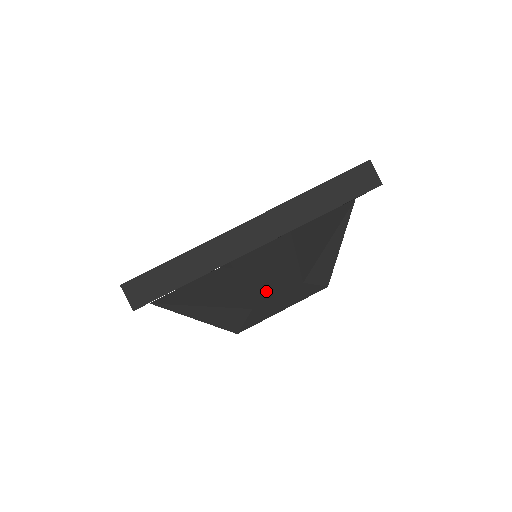
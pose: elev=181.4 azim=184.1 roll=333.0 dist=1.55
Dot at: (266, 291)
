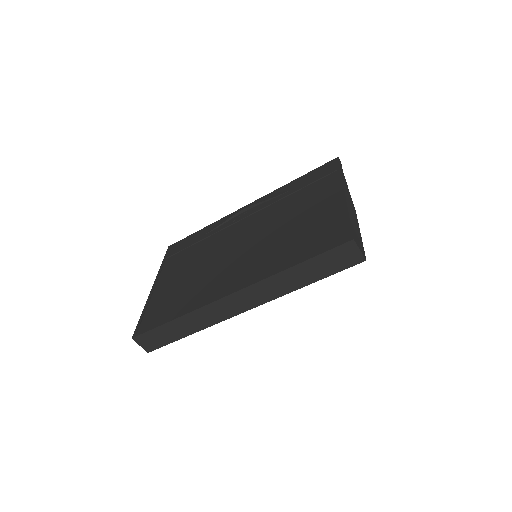
Dot at: occluded
